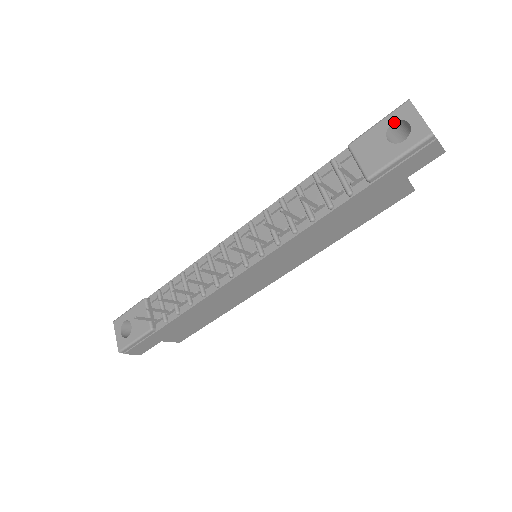
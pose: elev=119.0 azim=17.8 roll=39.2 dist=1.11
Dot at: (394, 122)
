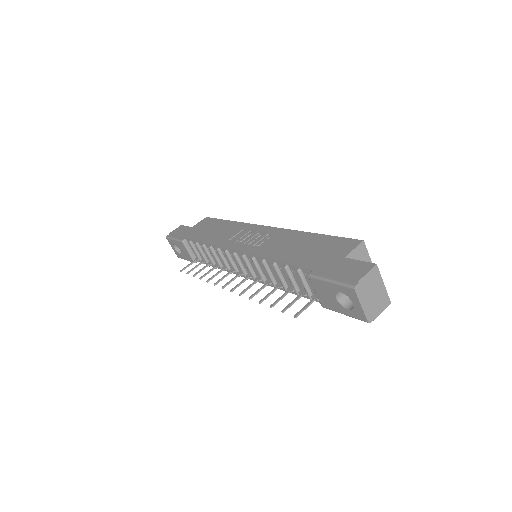
Dot at: (342, 292)
